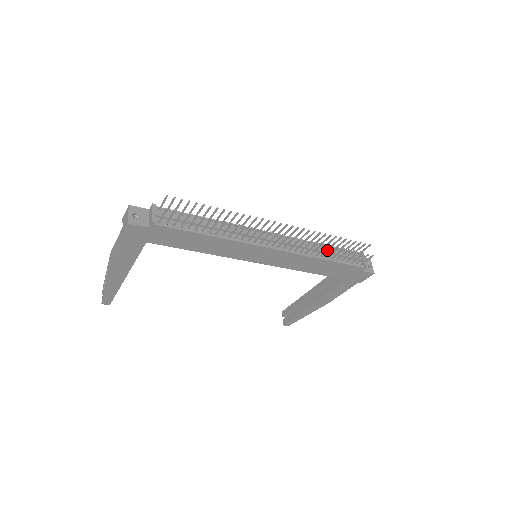
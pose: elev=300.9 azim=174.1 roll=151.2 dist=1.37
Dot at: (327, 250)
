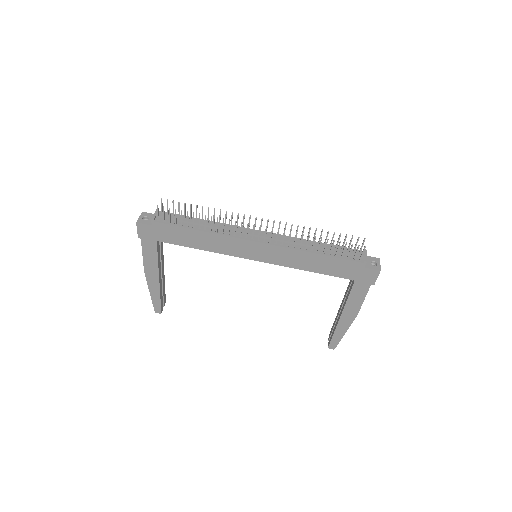
Dot at: (313, 242)
